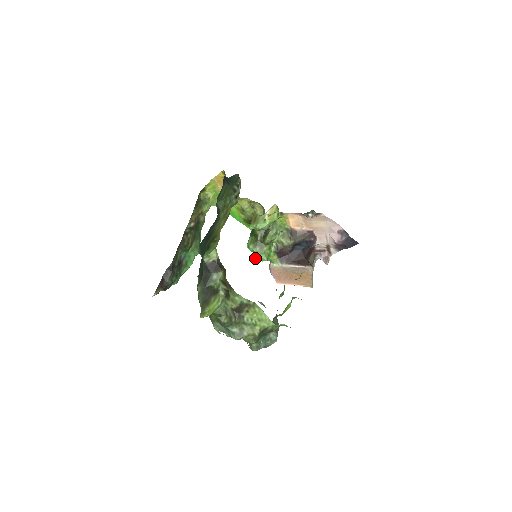
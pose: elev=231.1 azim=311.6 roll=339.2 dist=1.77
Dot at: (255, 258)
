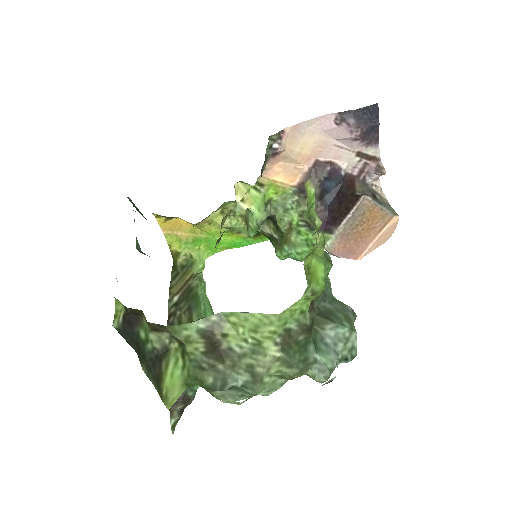
Dot at: occluded
